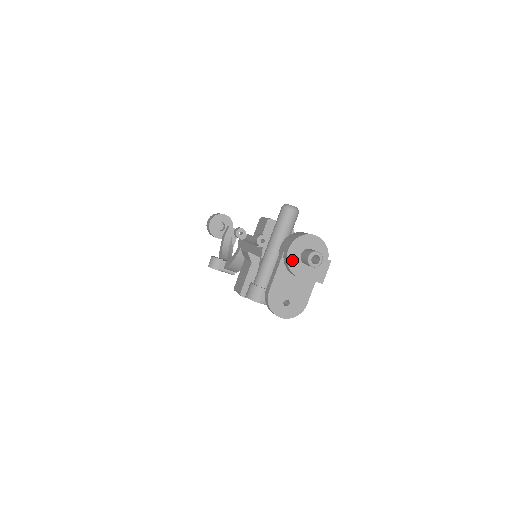
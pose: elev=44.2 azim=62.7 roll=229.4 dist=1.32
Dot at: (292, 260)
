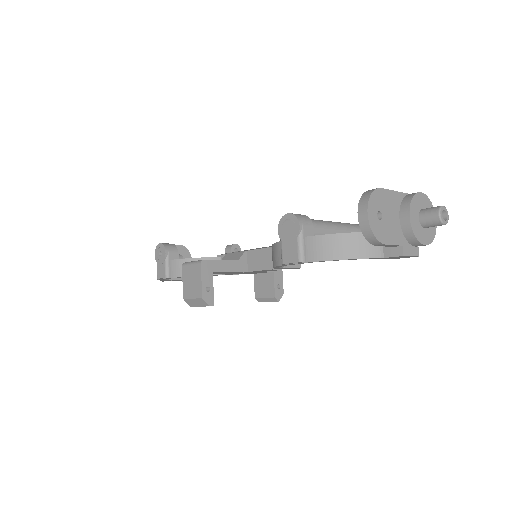
Dot at: (417, 200)
